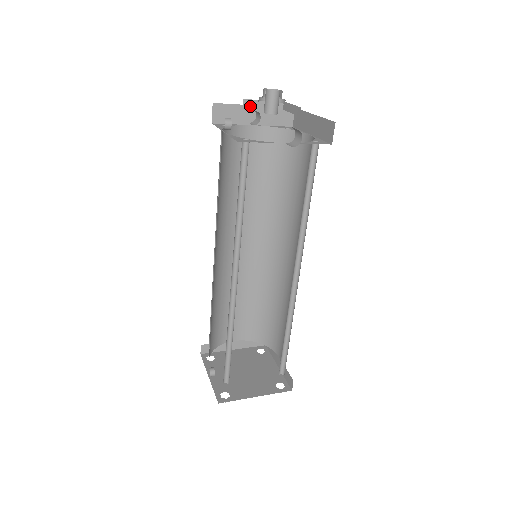
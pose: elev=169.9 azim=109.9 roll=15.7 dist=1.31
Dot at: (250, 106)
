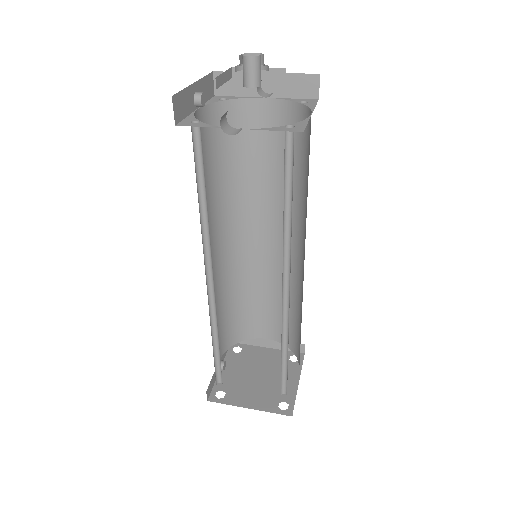
Dot at: (242, 75)
